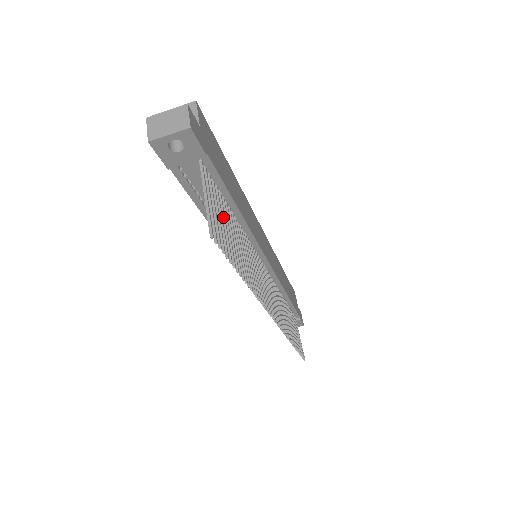
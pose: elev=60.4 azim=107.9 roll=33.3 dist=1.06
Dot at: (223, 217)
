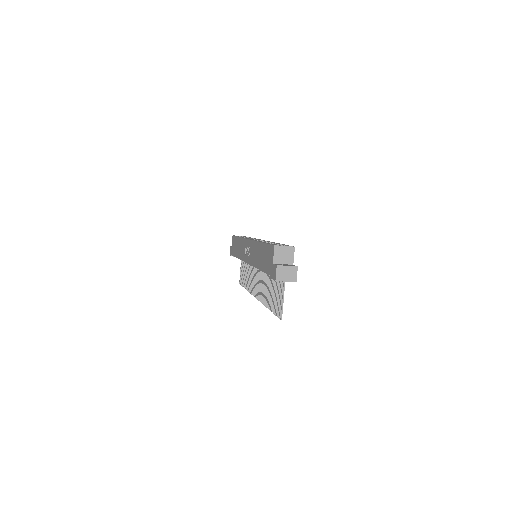
Dot at: (277, 289)
